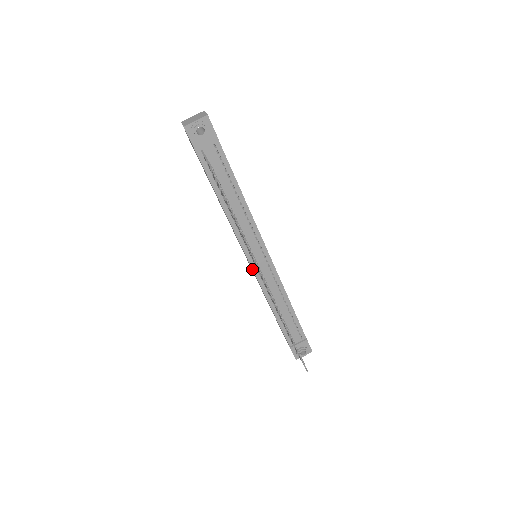
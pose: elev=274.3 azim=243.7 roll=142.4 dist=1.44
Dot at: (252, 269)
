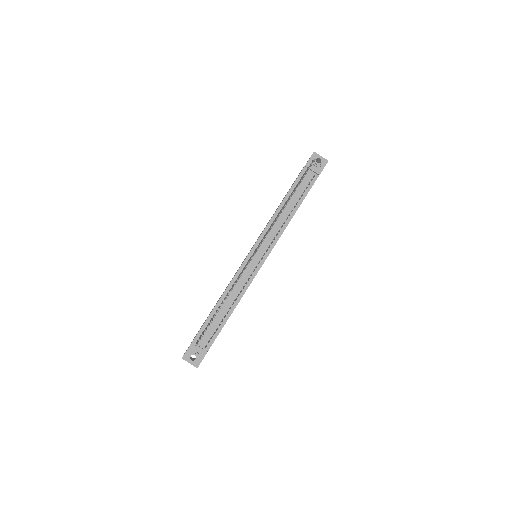
Dot at: (247, 256)
